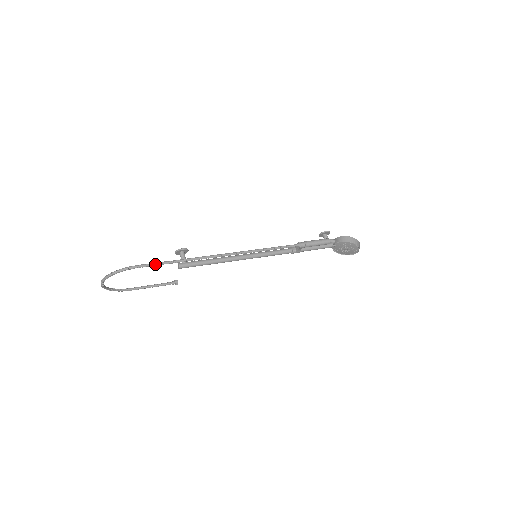
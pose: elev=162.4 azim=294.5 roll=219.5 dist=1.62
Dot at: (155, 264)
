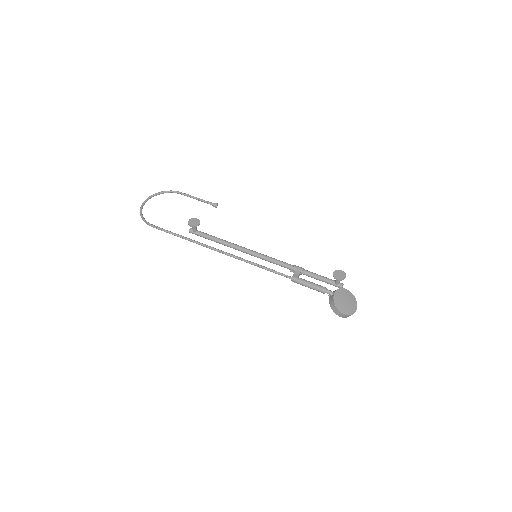
Dot at: (164, 231)
